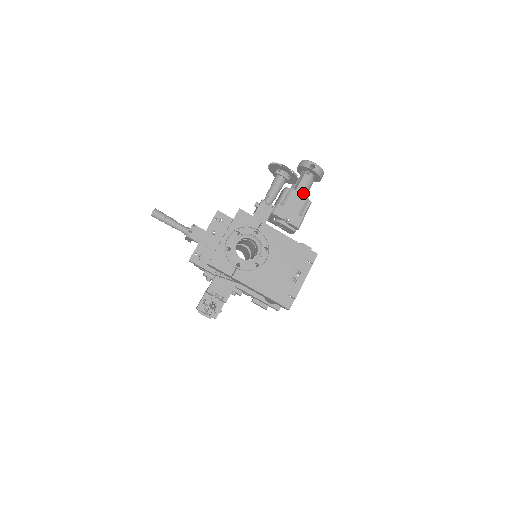
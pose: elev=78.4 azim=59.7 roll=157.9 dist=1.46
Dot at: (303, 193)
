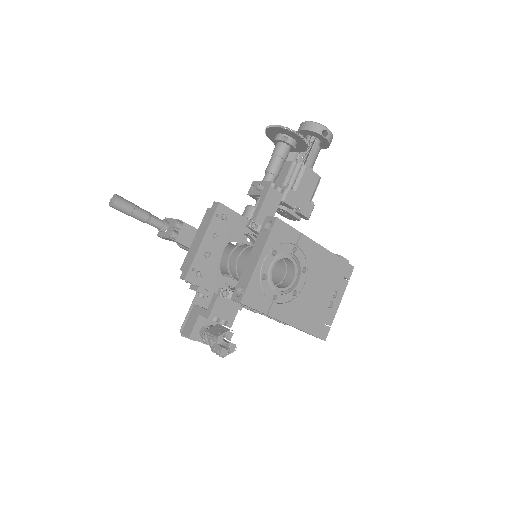
Dot at: occluded
